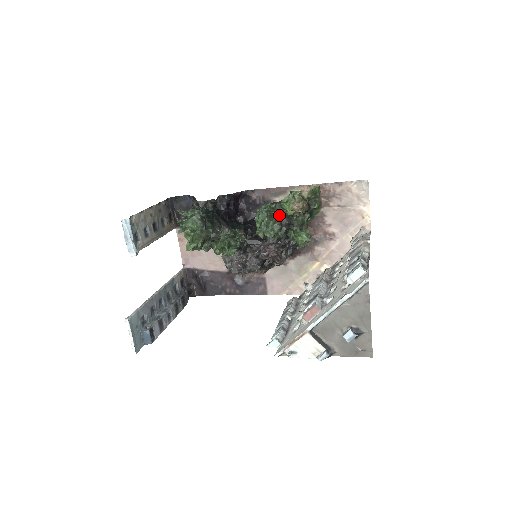
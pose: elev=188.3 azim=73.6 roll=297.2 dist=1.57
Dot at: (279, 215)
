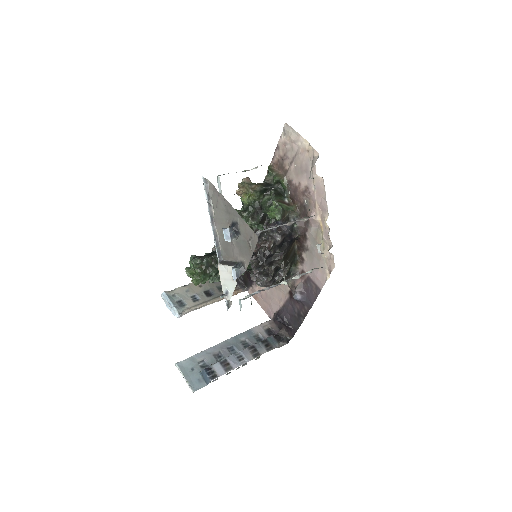
Dot at: (248, 210)
